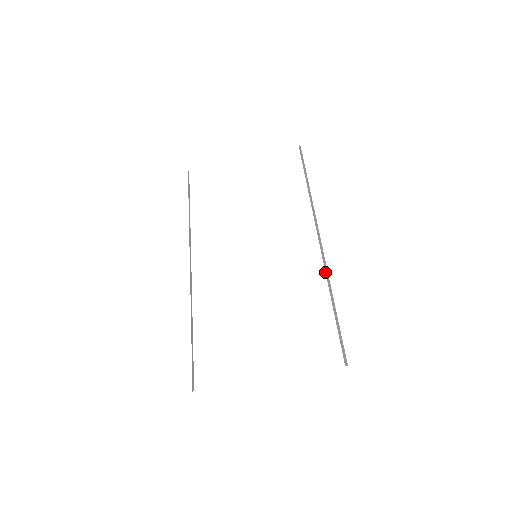
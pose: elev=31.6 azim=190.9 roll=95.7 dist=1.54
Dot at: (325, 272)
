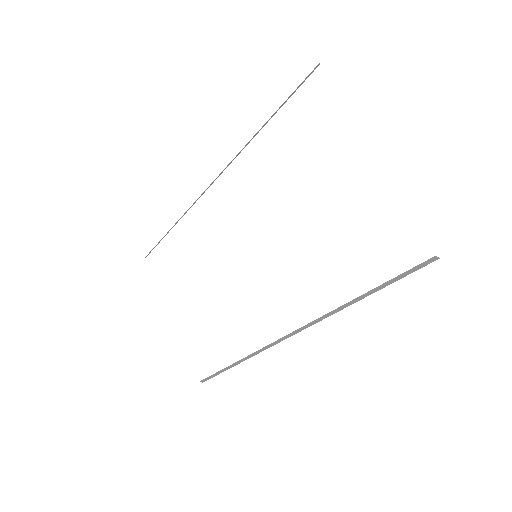
Dot at: (254, 352)
